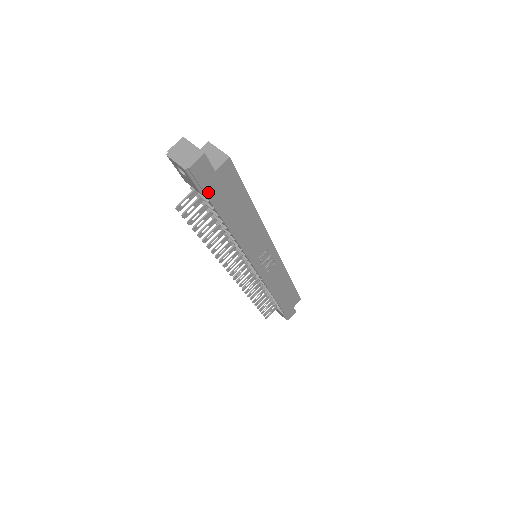
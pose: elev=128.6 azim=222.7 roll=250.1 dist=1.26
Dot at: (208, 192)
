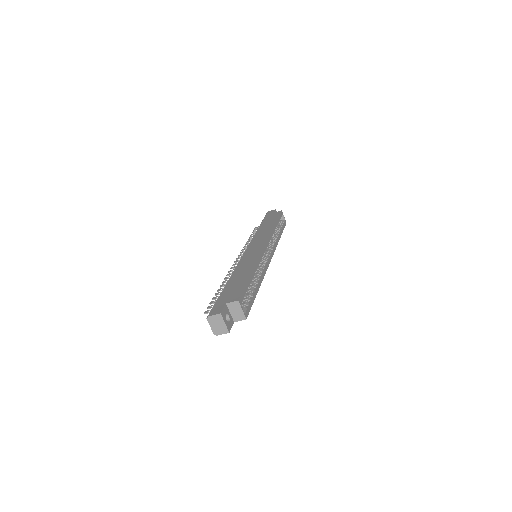
Dot at: occluded
